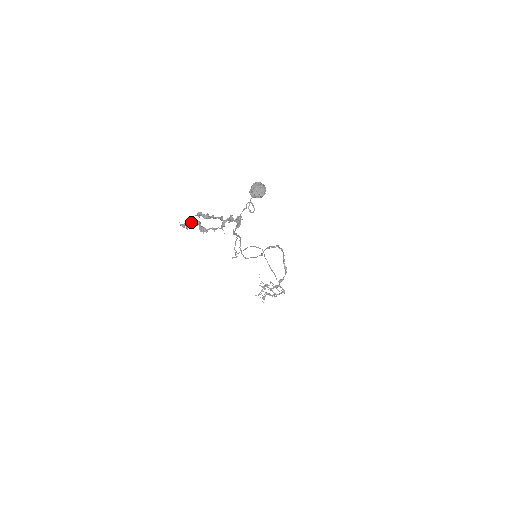
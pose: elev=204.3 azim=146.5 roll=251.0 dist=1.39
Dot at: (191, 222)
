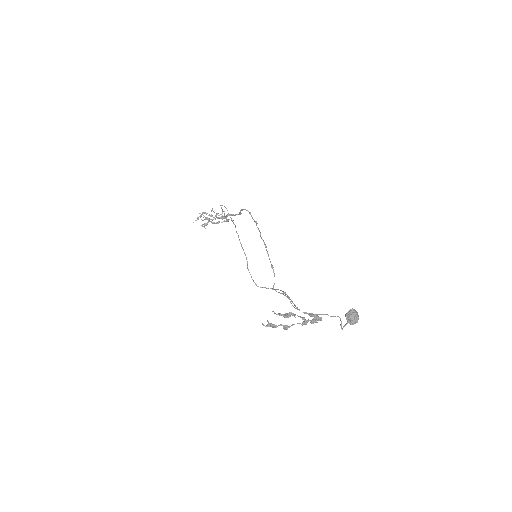
Dot at: occluded
